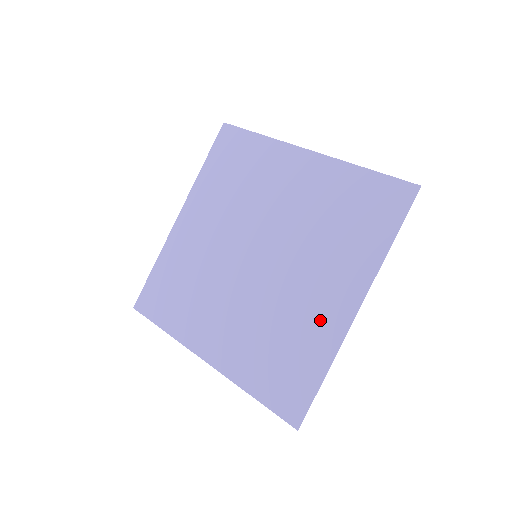
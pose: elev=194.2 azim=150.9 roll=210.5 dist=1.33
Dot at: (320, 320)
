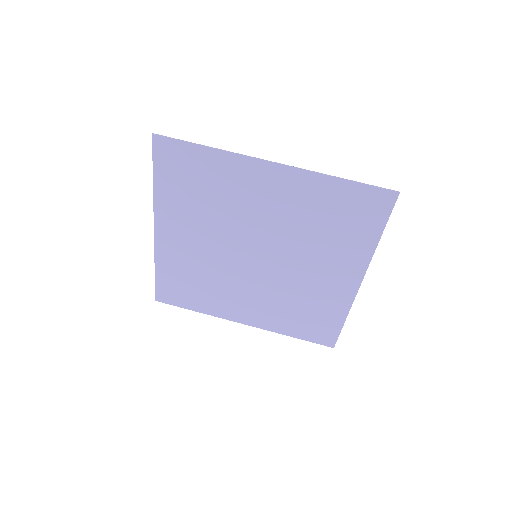
Dot at: (331, 292)
